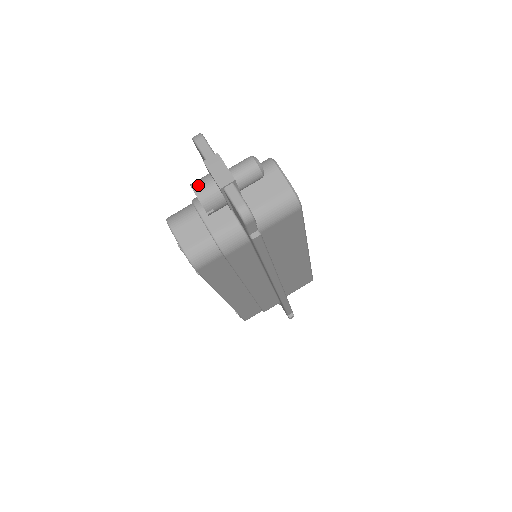
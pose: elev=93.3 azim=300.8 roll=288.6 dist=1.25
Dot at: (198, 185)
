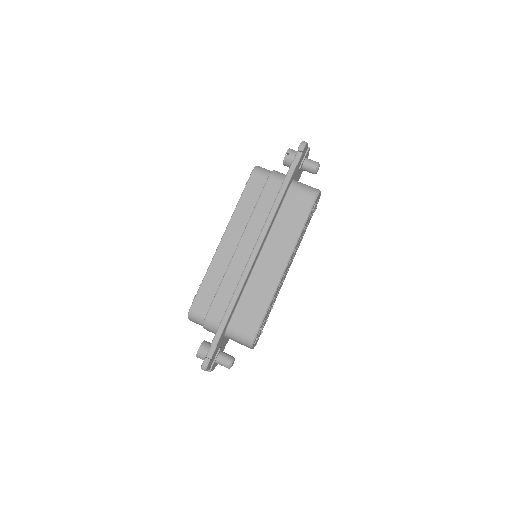
Dot at: occluded
